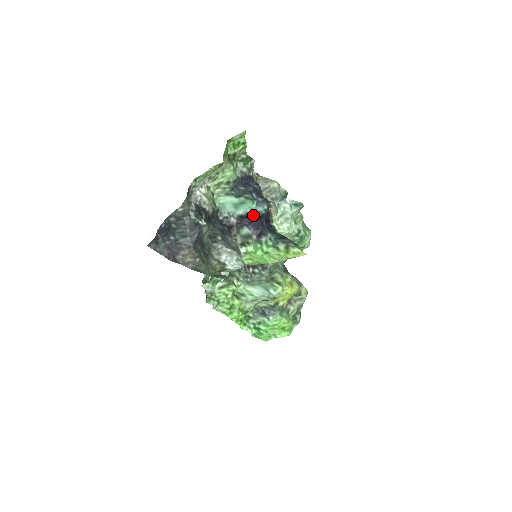
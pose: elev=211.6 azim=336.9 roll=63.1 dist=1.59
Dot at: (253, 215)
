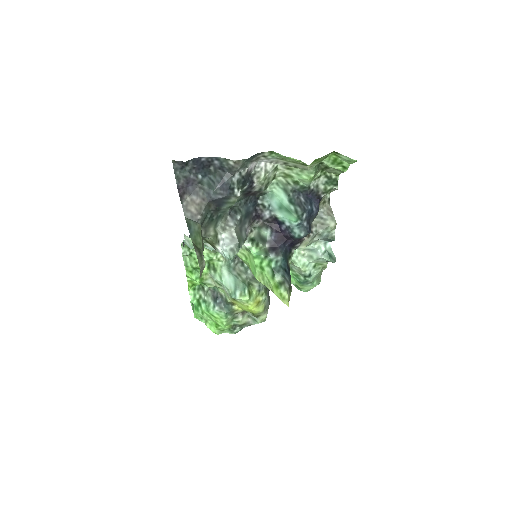
Dot at: (286, 228)
